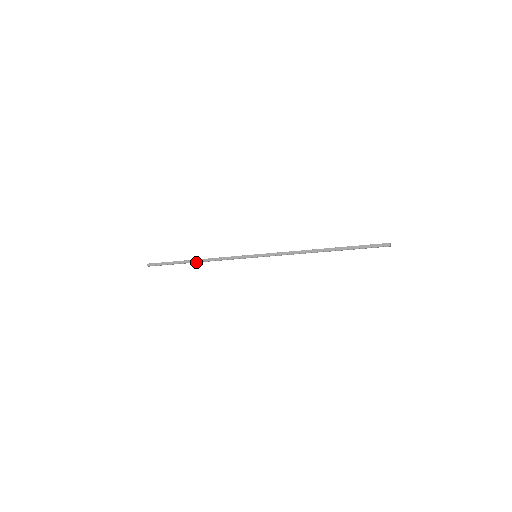
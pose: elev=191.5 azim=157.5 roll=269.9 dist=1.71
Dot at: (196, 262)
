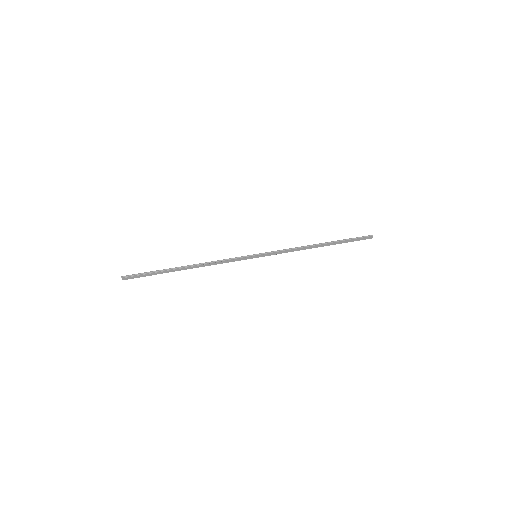
Dot at: (187, 268)
